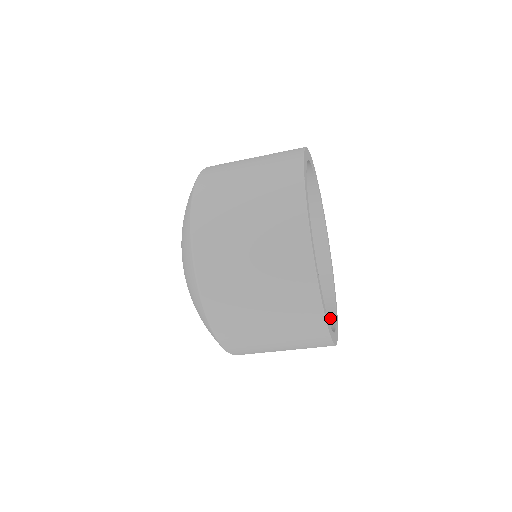
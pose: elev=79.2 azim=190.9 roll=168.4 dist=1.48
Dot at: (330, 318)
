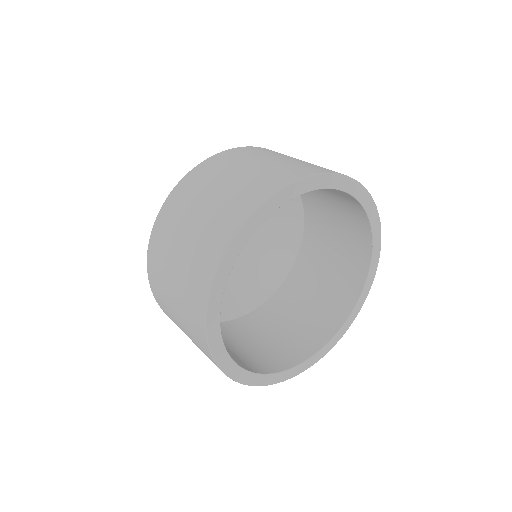
Dot at: (243, 365)
